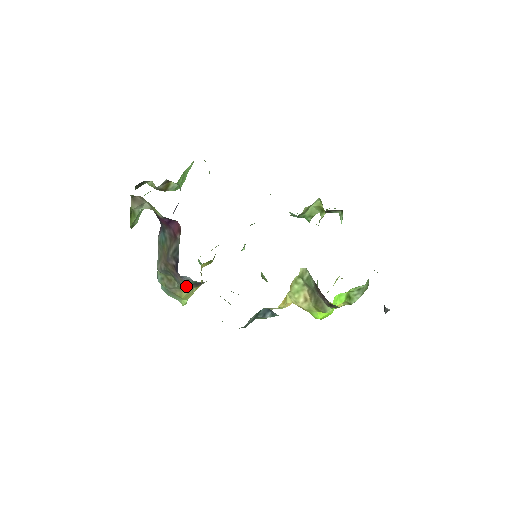
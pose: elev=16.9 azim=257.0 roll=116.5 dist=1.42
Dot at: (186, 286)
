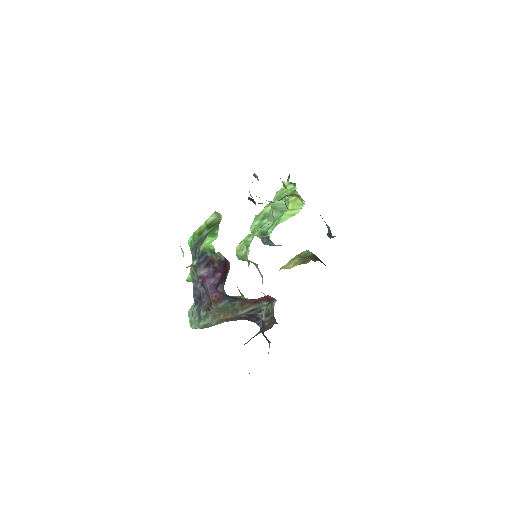
Dot at: occluded
